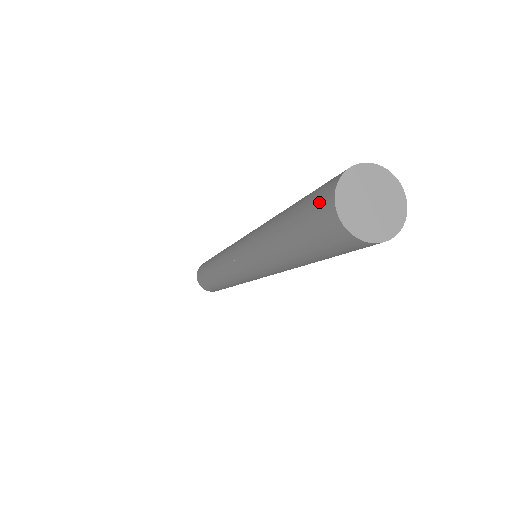
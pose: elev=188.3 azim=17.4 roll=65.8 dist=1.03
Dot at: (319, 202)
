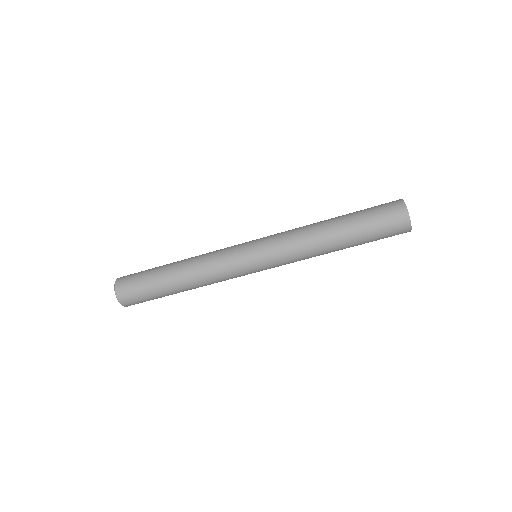
Dot at: (388, 203)
